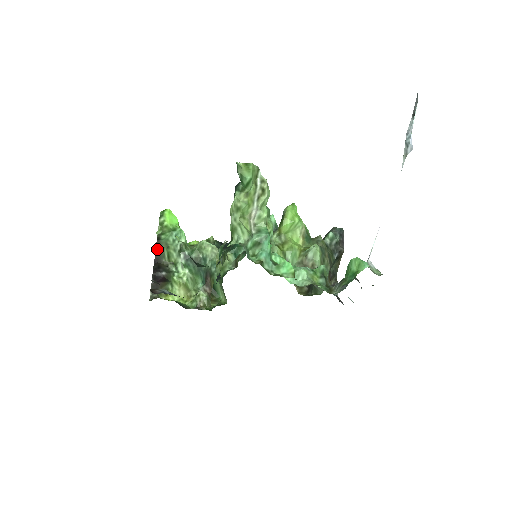
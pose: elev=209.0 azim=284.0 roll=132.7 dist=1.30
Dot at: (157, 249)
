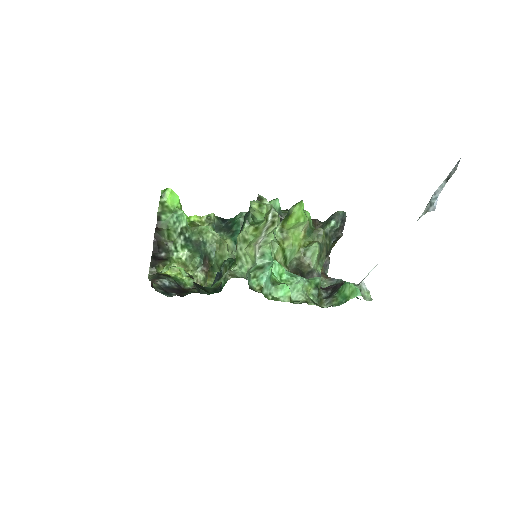
Dot at: (157, 228)
